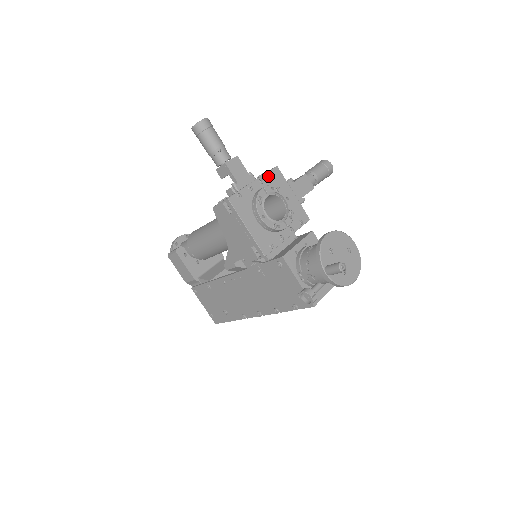
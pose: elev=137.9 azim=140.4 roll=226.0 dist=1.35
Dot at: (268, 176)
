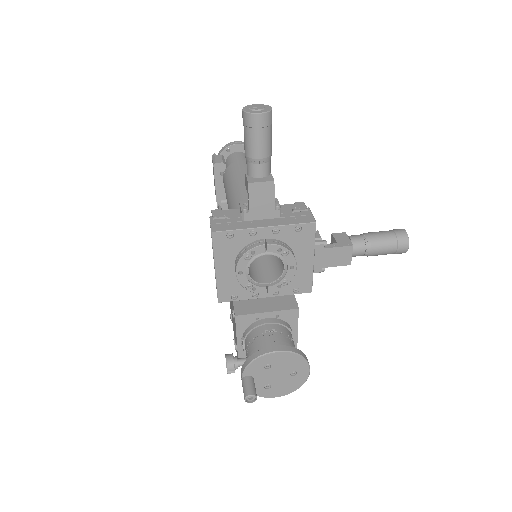
Dot at: (291, 229)
